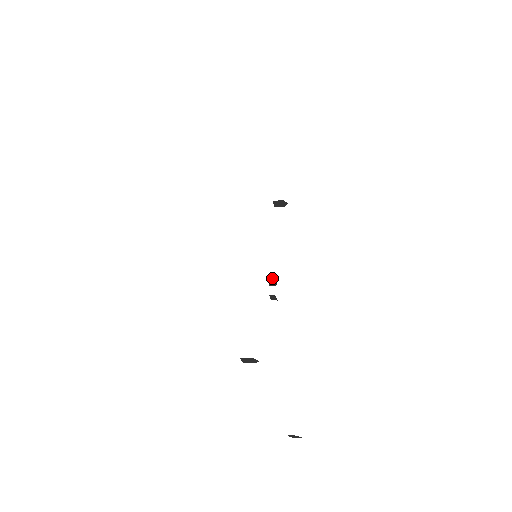
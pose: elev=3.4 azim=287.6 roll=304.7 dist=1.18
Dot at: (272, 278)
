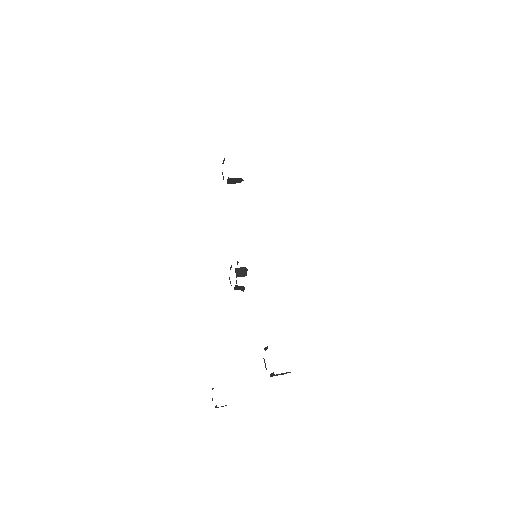
Dot at: occluded
